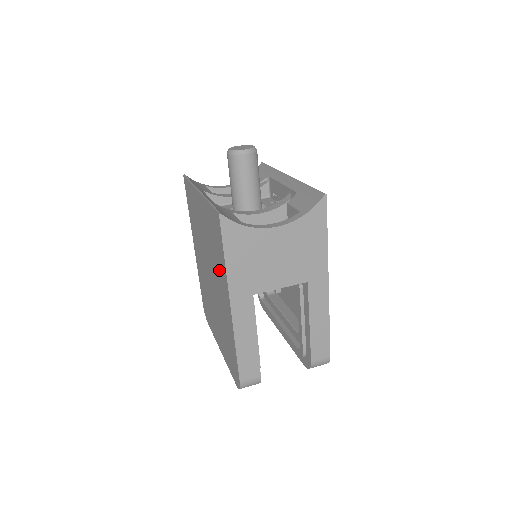
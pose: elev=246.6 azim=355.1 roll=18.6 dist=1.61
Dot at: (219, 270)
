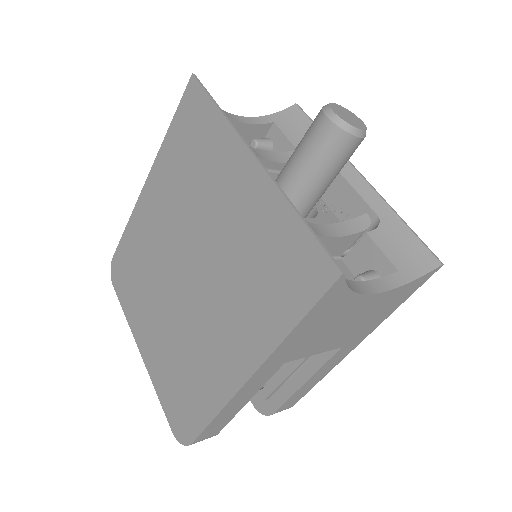
Dot at: (248, 309)
